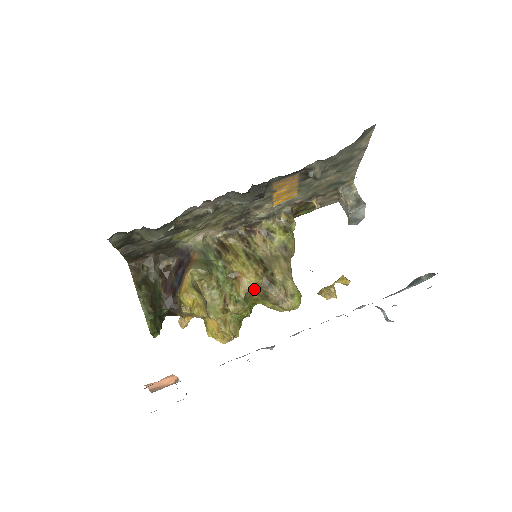
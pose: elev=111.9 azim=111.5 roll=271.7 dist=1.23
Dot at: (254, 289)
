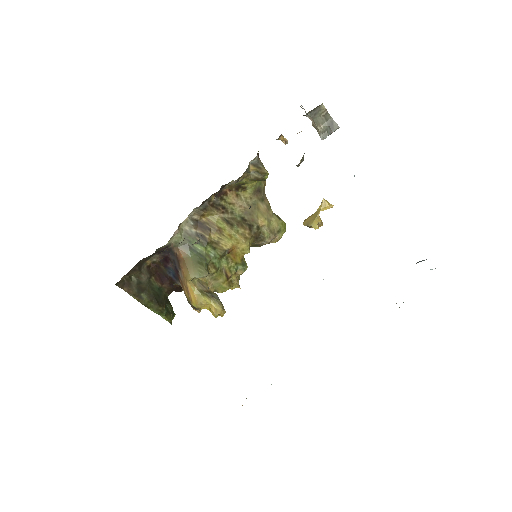
Dot at: occluded
